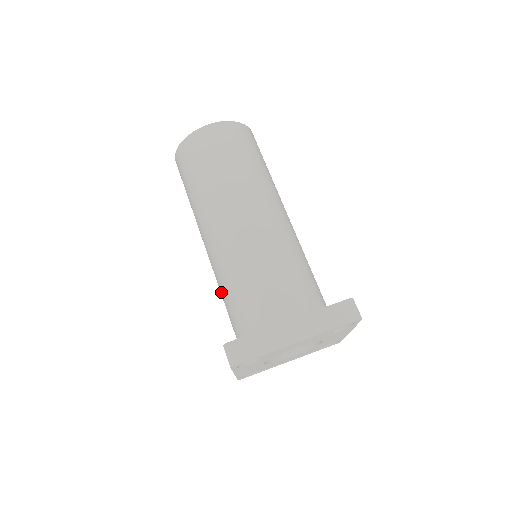
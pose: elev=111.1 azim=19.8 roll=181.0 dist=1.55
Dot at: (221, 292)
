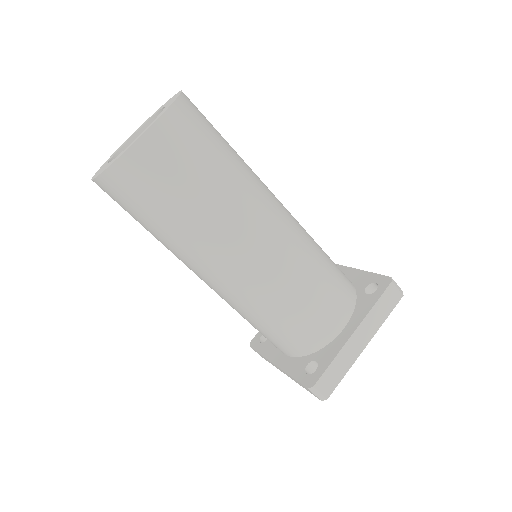
Dot at: (246, 318)
